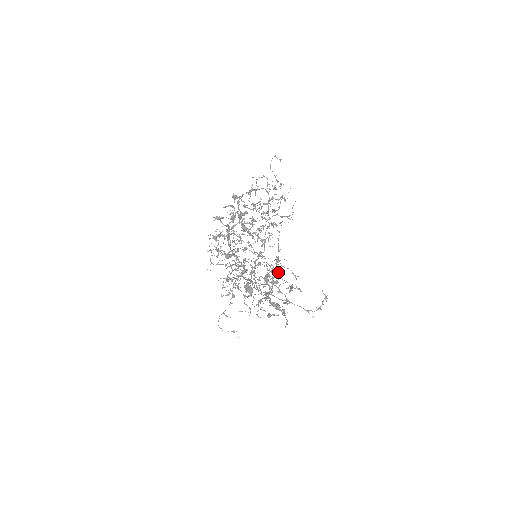
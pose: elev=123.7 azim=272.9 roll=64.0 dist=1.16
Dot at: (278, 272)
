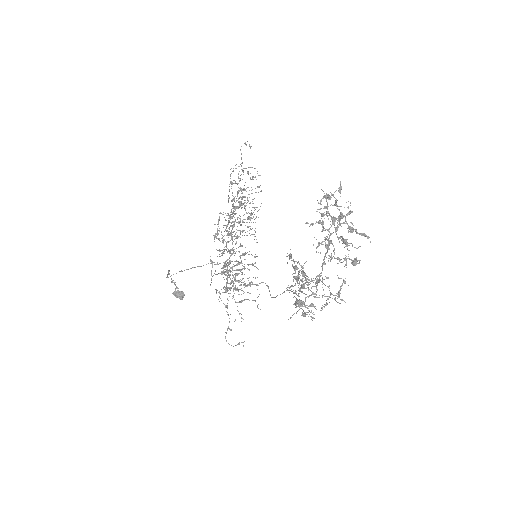
Dot at: (295, 268)
